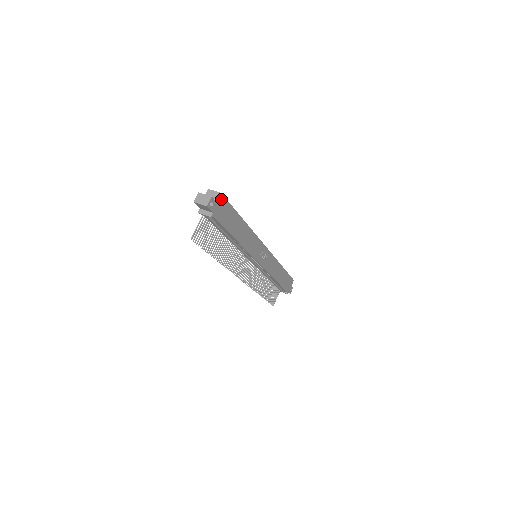
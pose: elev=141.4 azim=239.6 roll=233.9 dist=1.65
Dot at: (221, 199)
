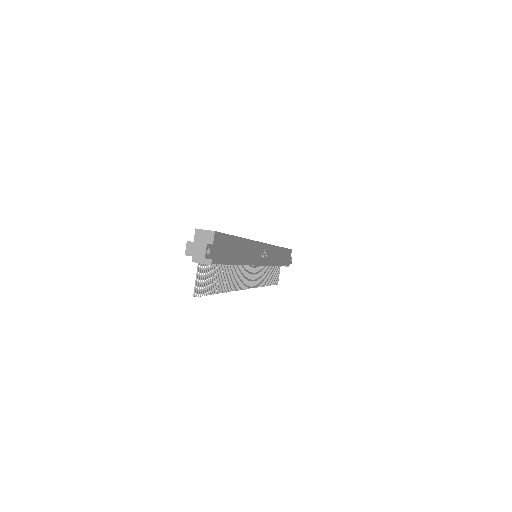
Dot at: (216, 237)
